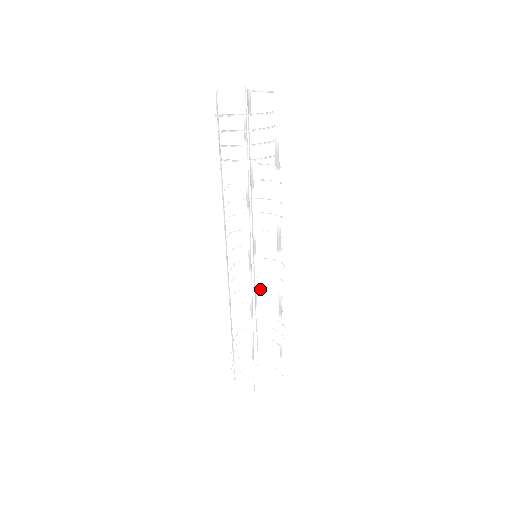
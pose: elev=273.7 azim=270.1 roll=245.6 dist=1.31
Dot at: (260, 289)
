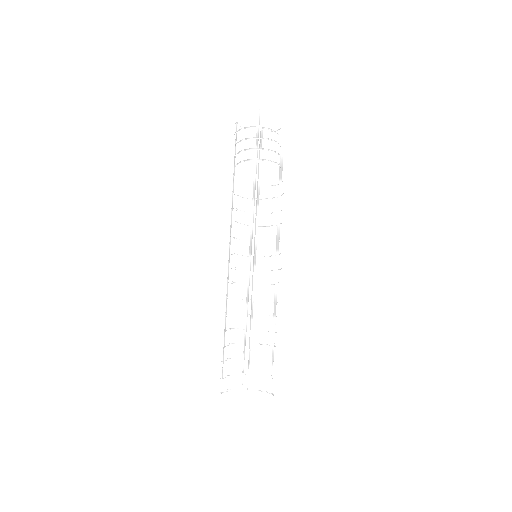
Dot at: (257, 286)
